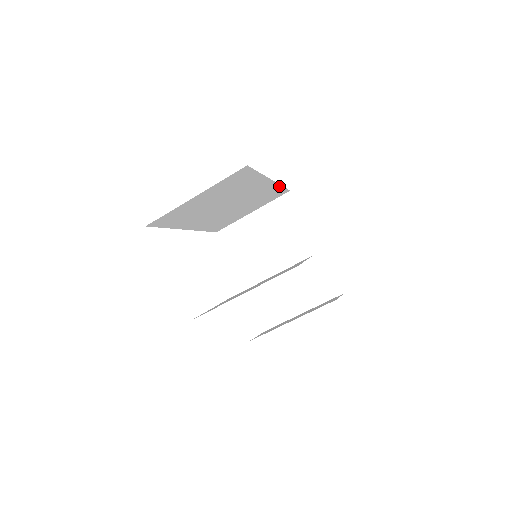
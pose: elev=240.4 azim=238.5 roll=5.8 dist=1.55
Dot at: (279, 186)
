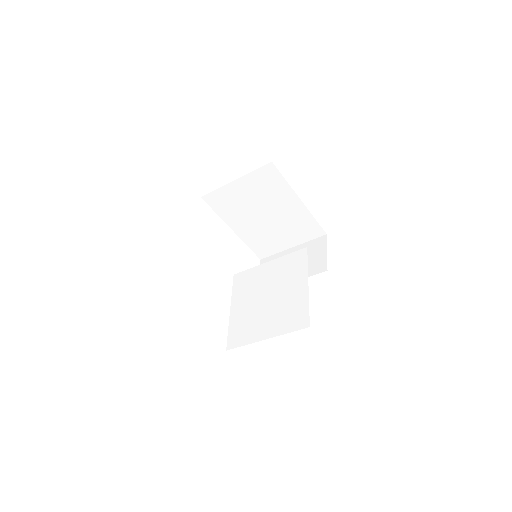
Dot at: occluded
